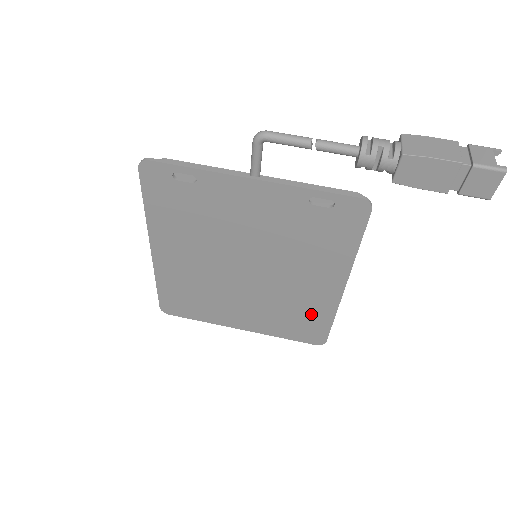
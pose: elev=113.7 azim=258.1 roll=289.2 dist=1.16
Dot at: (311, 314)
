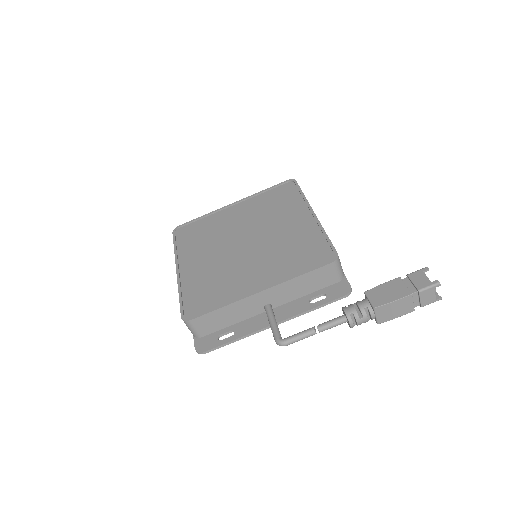
Dot at: occluded
